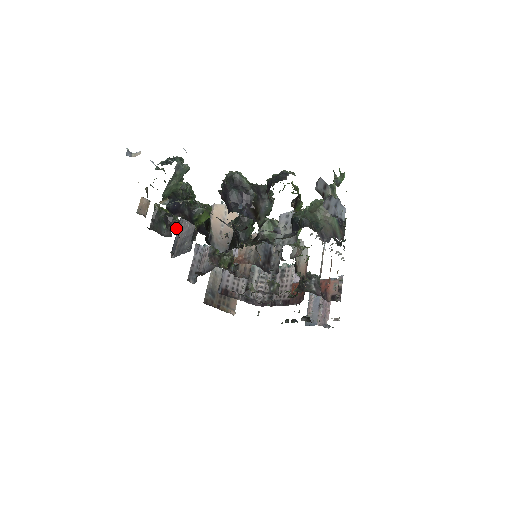
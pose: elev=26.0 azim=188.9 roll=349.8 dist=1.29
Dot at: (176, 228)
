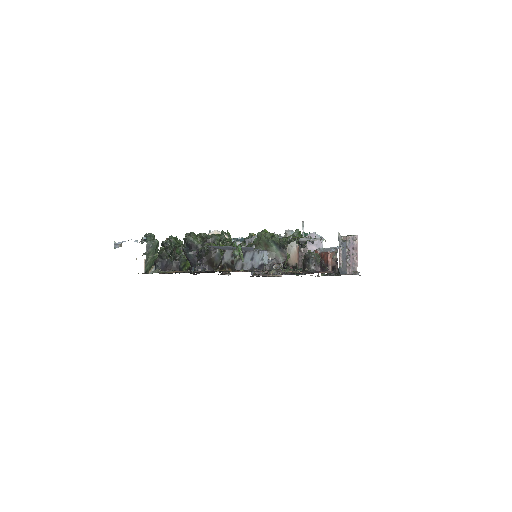
Dot at: occluded
